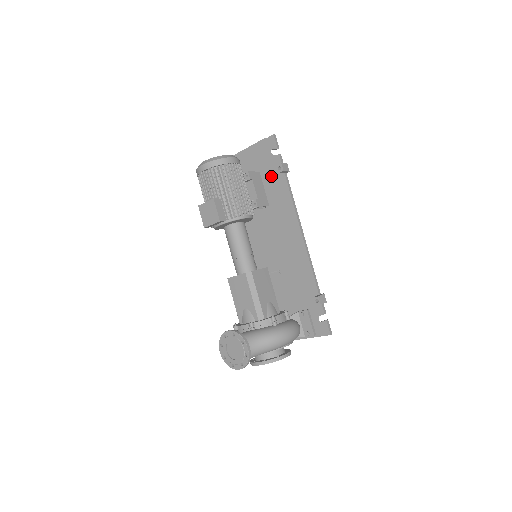
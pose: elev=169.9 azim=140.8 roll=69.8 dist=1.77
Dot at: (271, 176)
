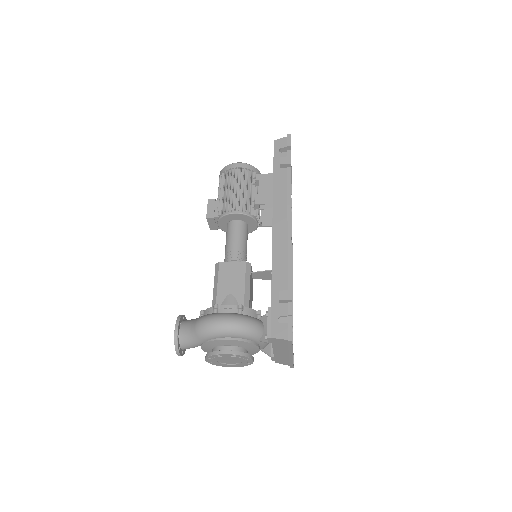
Dot at: (273, 173)
